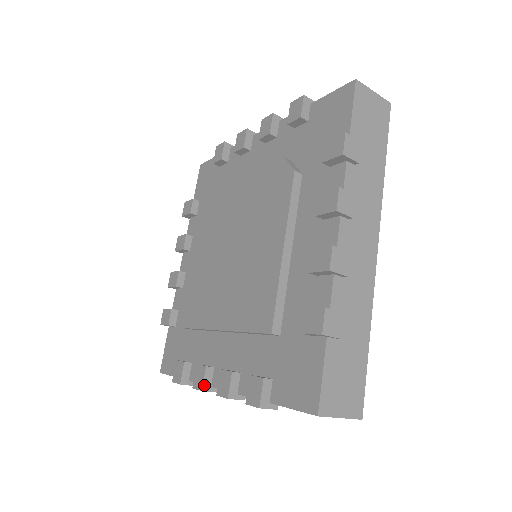
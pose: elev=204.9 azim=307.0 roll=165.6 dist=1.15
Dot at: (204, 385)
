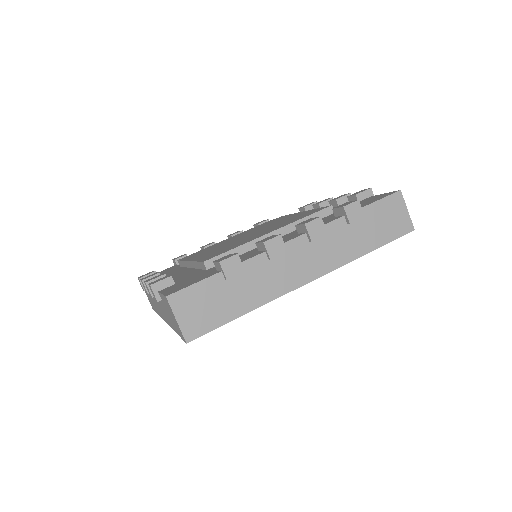
Dot at: (279, 236)
